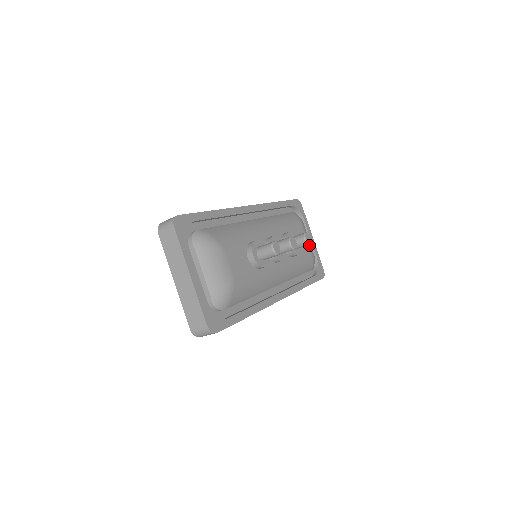
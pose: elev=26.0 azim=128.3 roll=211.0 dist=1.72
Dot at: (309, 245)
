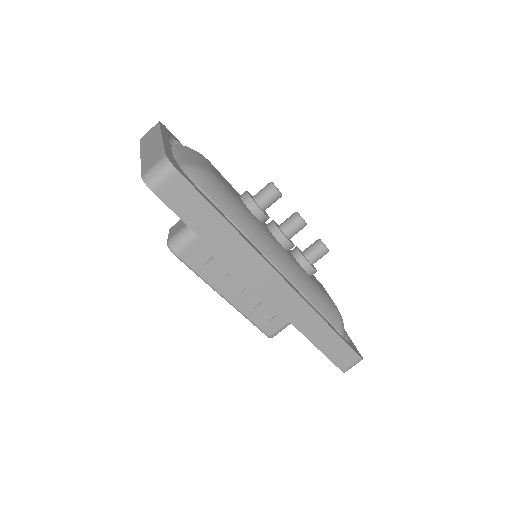
Dot at: occluded
